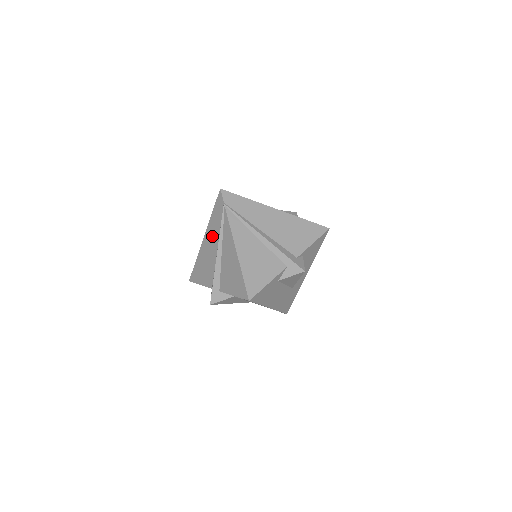
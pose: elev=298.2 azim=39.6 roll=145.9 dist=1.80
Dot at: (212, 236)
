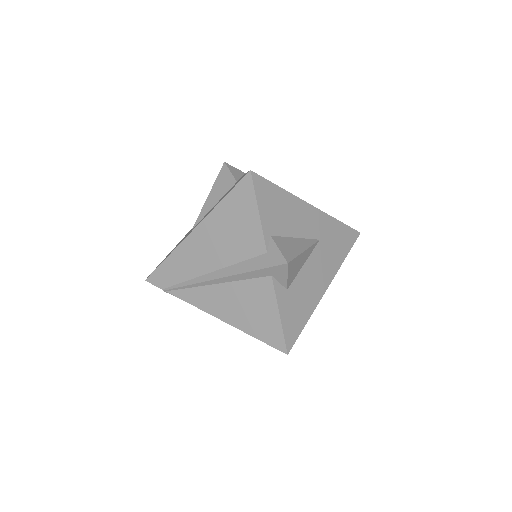
Dot at: occluded
